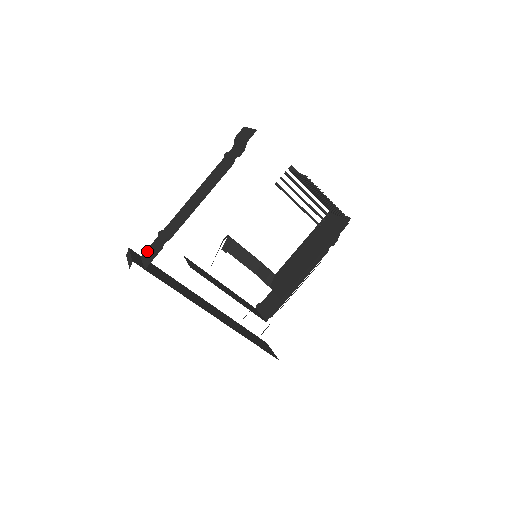
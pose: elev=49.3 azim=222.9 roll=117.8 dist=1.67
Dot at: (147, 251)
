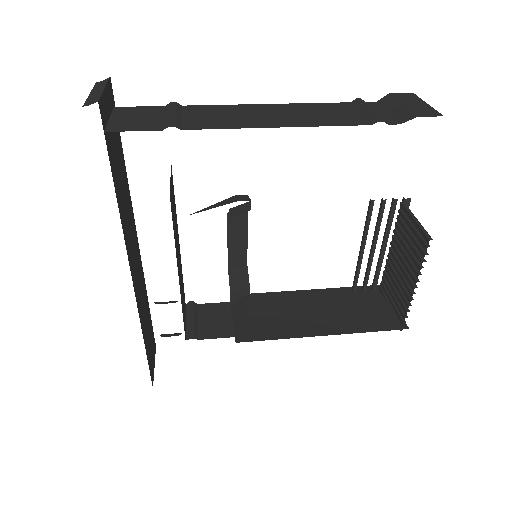
Dot at: (132, 109)
